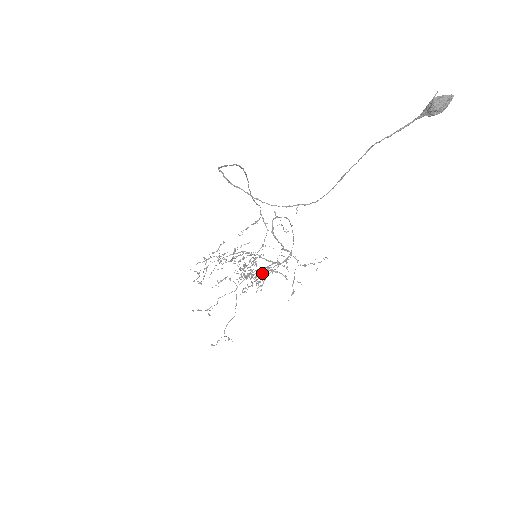
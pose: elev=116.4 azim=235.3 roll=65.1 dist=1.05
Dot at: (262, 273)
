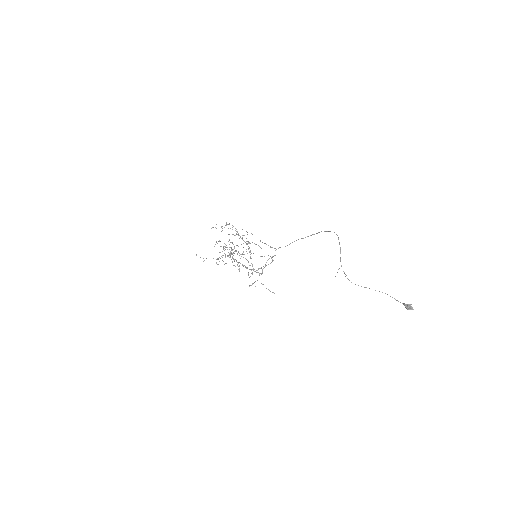
Dot at: occluded
